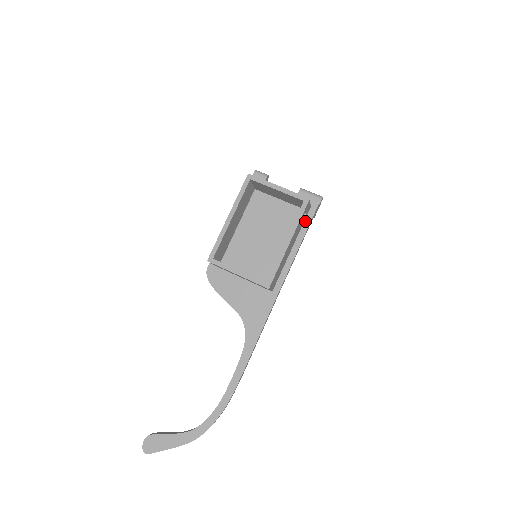
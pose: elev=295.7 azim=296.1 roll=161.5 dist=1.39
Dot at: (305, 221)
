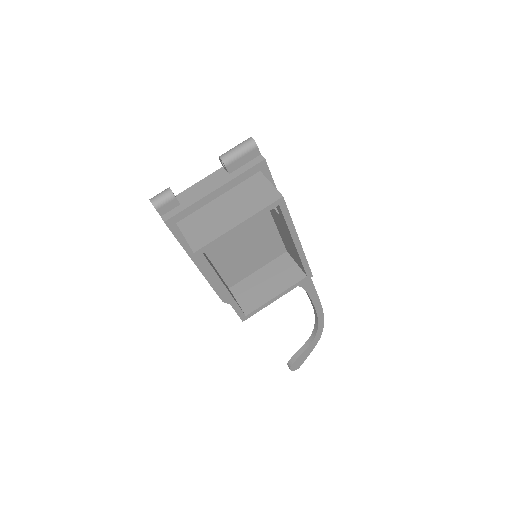
Dot at: occluded
